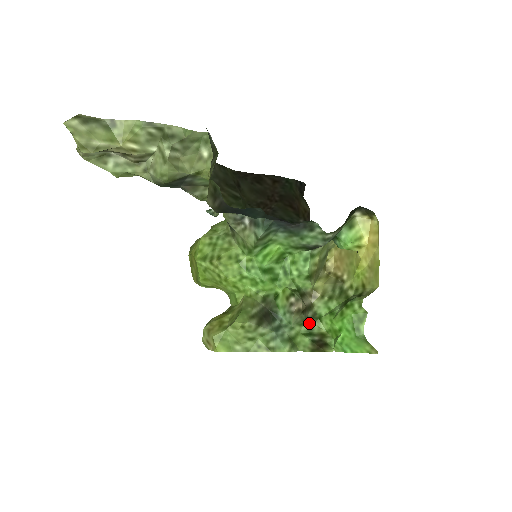
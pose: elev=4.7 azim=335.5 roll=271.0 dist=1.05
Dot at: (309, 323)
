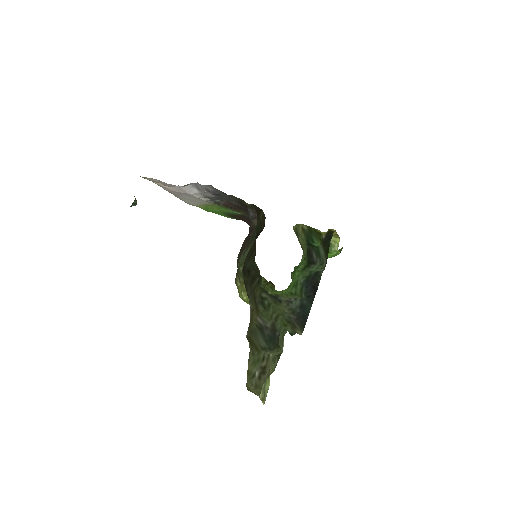
Dot at: occluded
